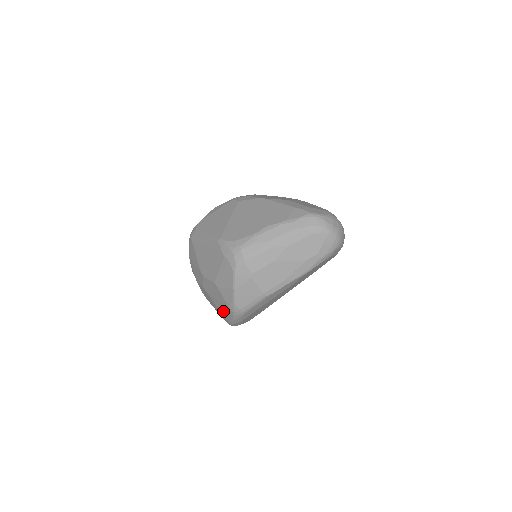
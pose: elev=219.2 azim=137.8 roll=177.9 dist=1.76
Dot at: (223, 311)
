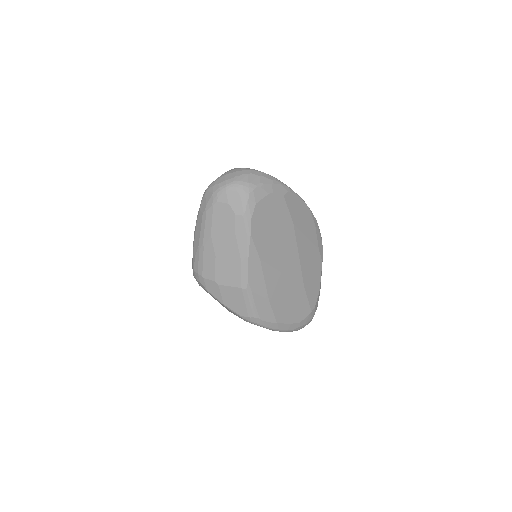
Dot at: occluded
